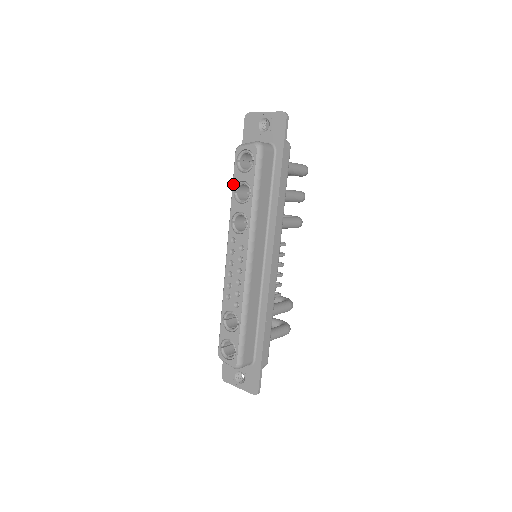
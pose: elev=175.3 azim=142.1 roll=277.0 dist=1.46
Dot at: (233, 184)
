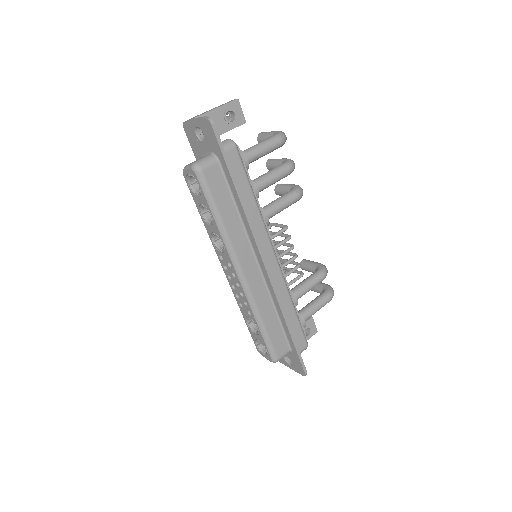
Dot at: occluded
